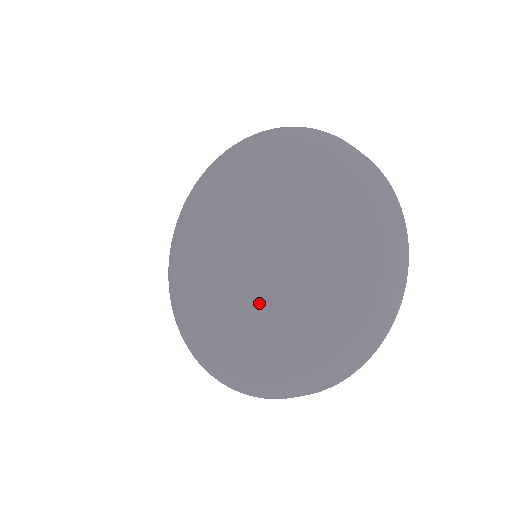
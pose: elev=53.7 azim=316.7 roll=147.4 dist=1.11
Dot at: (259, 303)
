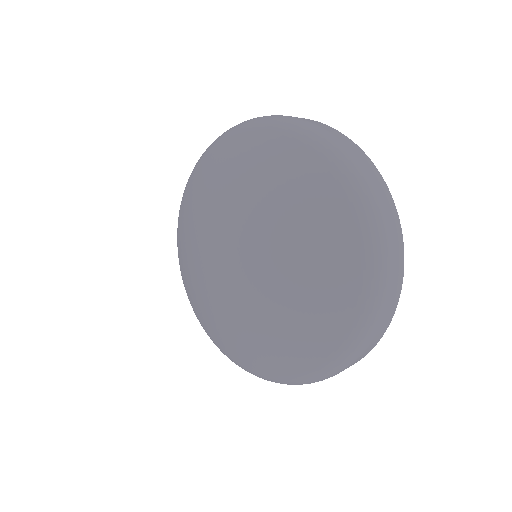
Dot at: (280, 271)
